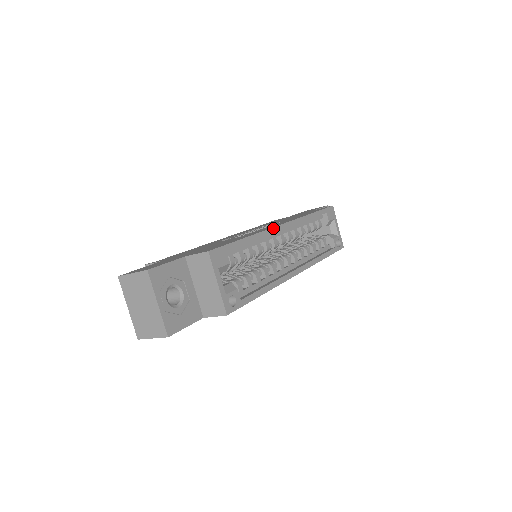
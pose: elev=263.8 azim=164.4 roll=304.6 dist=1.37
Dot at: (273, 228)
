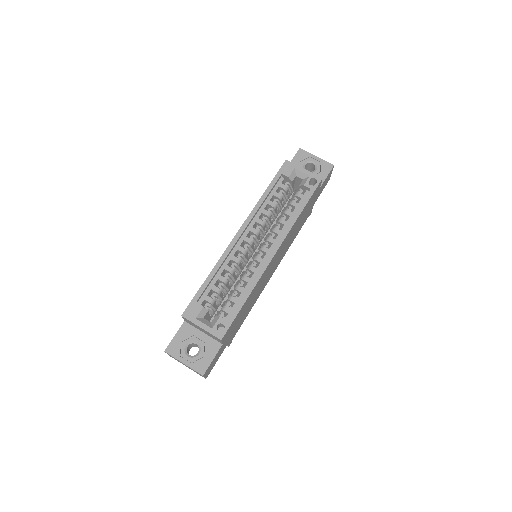
Dot at: (228, 247)
